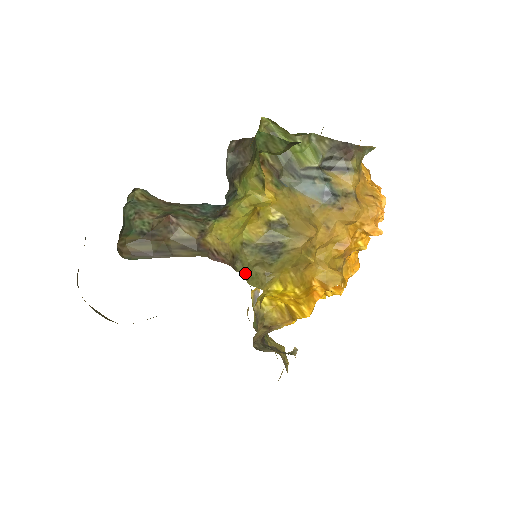
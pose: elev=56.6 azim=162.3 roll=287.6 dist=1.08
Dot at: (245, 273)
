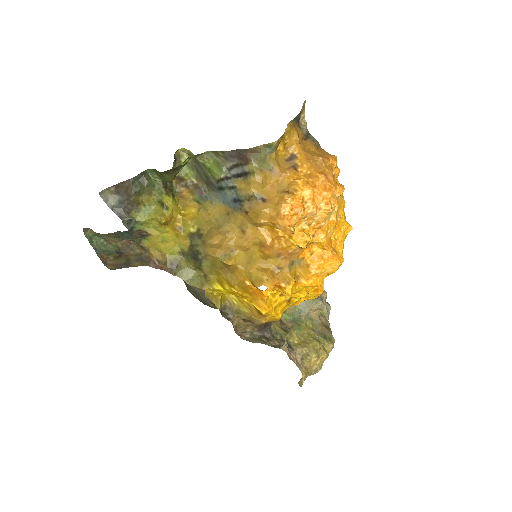
Dot at: (183, 276)
